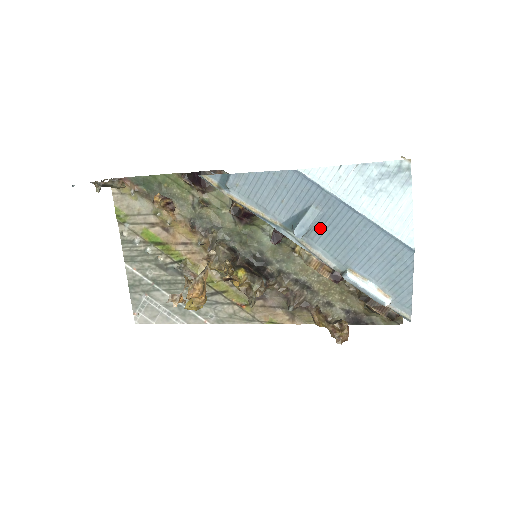
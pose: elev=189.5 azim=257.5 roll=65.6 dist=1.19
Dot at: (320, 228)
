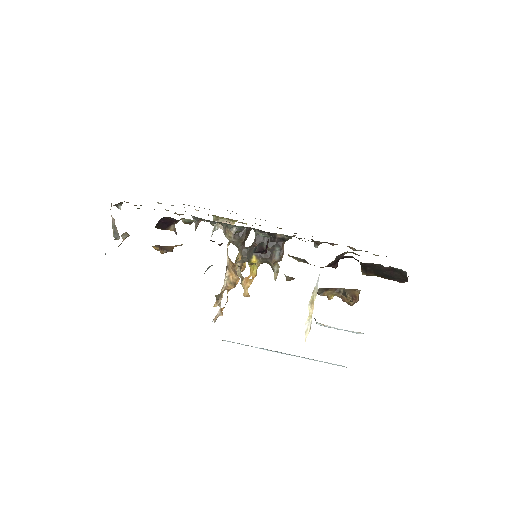
Dot at: occluded
